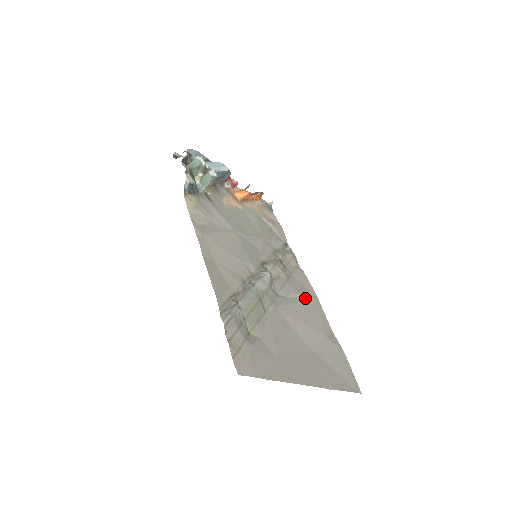
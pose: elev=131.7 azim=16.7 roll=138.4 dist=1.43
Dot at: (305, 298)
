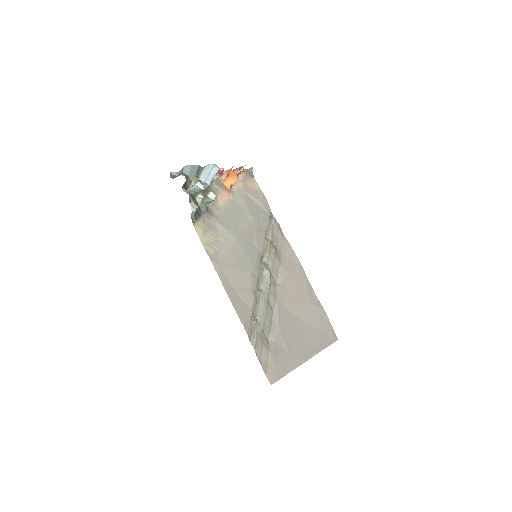
Dot at: (294, 274)
